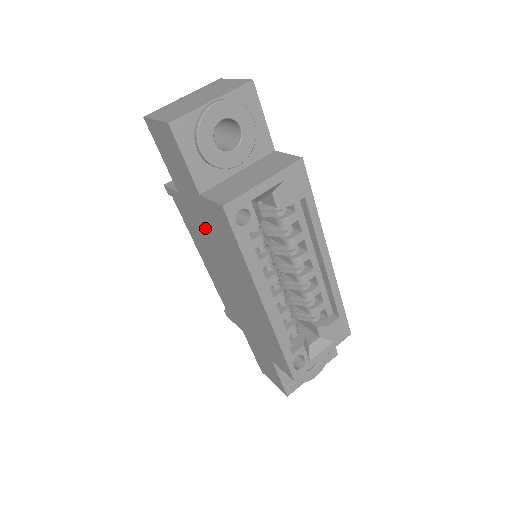
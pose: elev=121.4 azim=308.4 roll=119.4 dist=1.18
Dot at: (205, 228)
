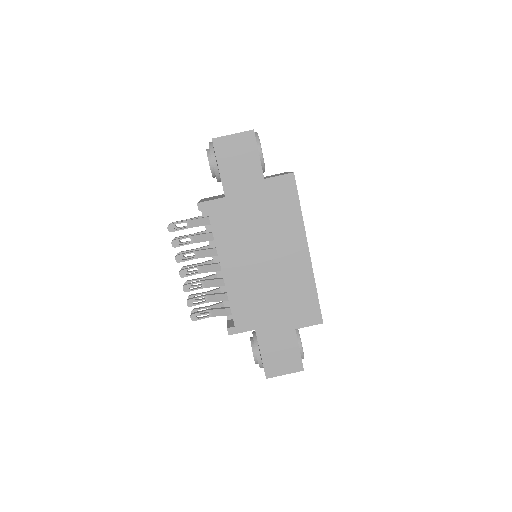
Dot at: (253, 214)
